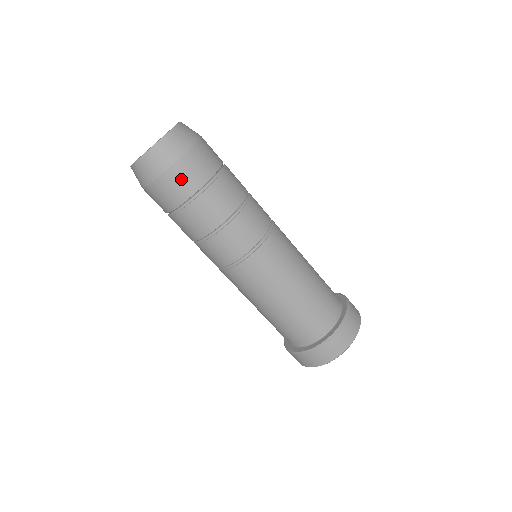
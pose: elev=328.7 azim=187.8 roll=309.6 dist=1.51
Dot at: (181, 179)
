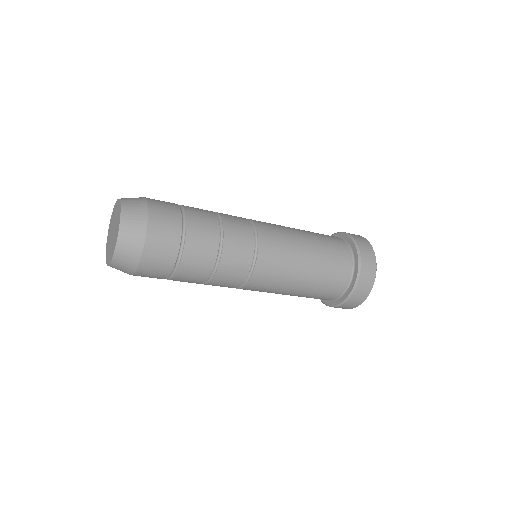
Dot at: (158, 254)
